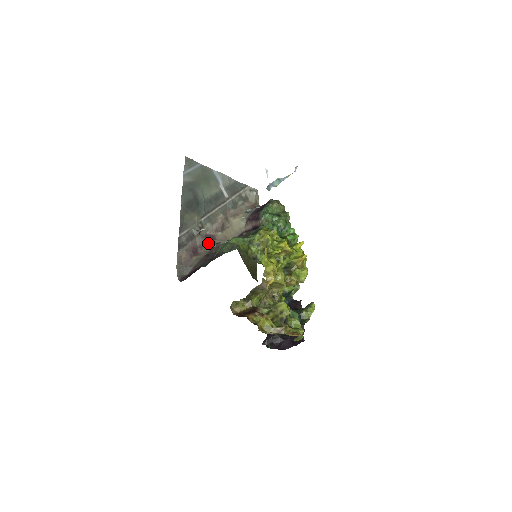
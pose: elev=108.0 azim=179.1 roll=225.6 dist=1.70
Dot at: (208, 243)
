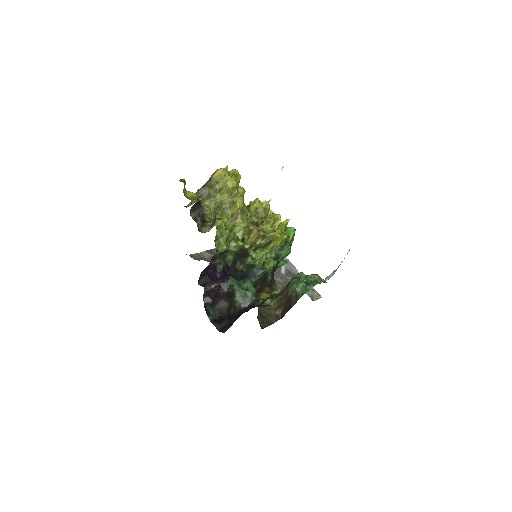
Dot at: occluded
